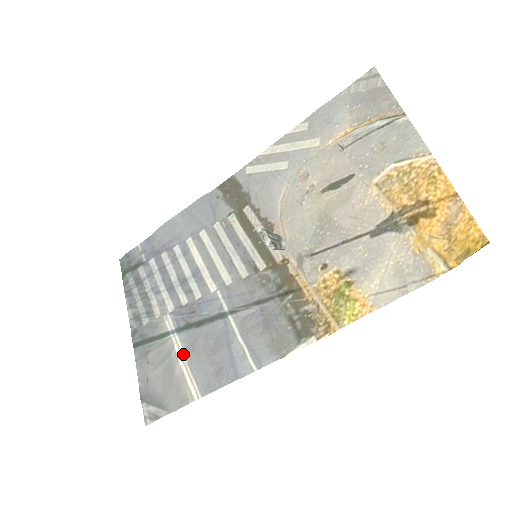
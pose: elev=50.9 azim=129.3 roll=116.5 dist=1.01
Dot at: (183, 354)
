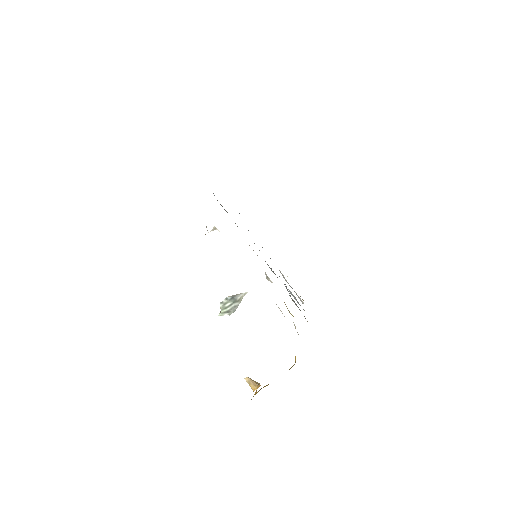
Dot at: (284, 278)
